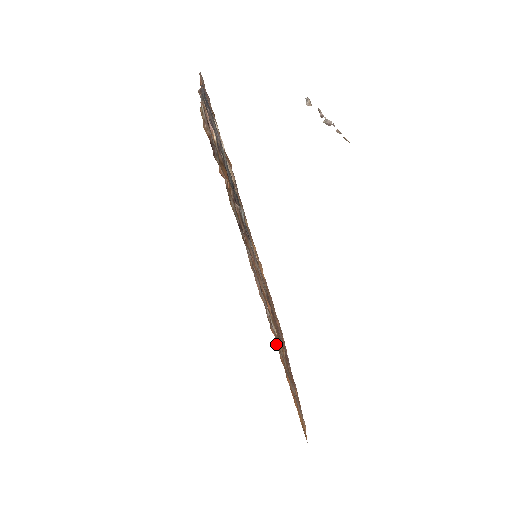
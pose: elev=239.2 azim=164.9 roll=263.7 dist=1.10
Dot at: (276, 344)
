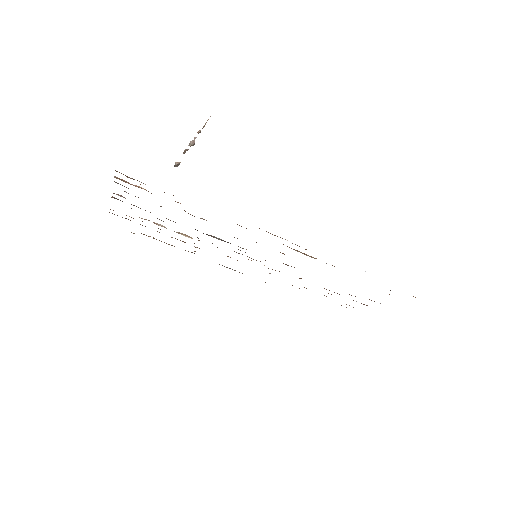
Dot at: occluded
